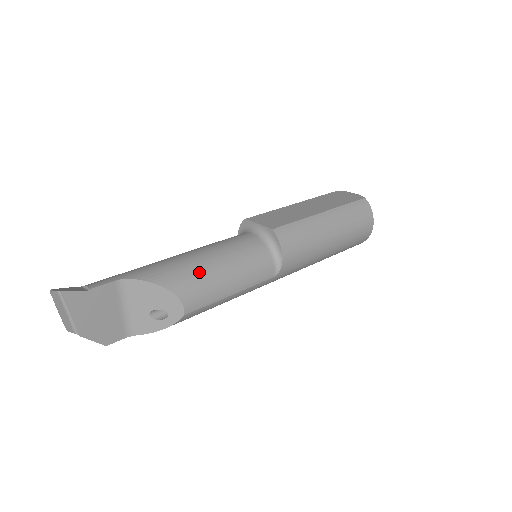
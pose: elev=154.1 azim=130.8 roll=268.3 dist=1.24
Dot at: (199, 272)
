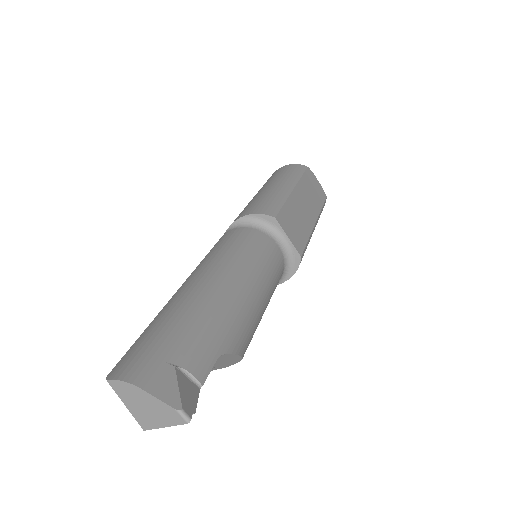
Dot at: (258, 322)
